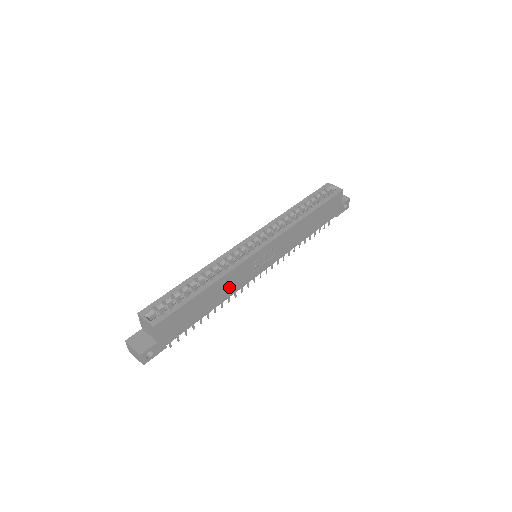
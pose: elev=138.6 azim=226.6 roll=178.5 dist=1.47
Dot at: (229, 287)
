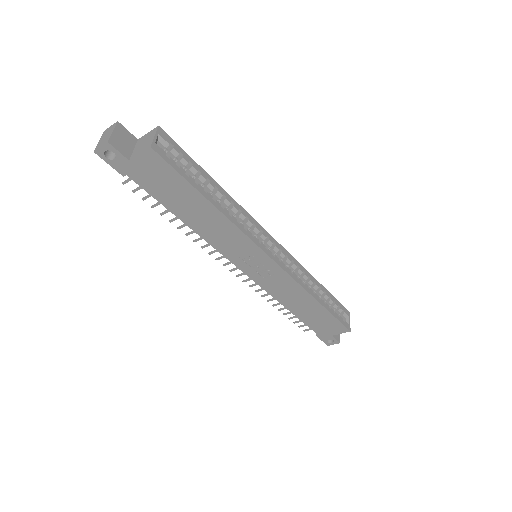
Dot at: (216, 233)
